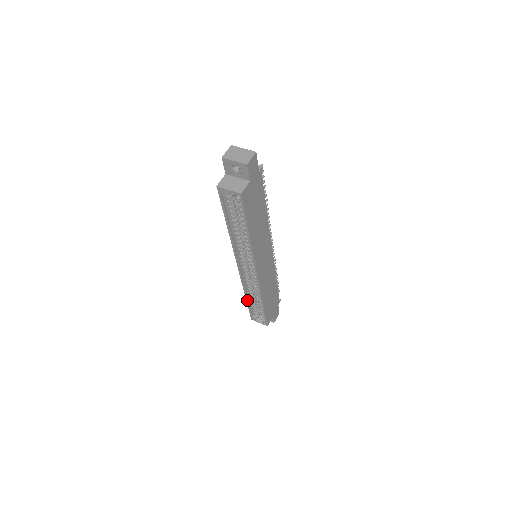
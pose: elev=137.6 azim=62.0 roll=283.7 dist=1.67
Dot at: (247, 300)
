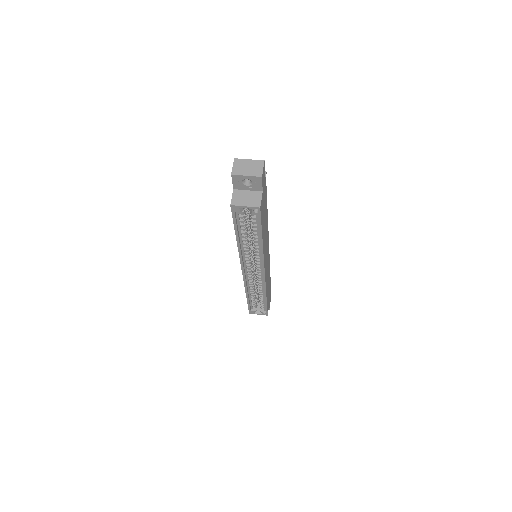
Dot at: (248, 298)
